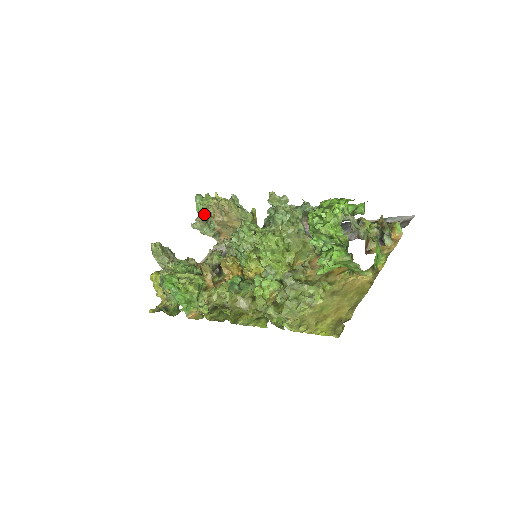
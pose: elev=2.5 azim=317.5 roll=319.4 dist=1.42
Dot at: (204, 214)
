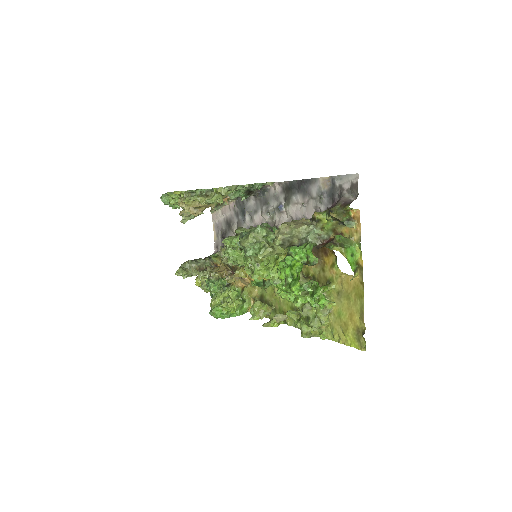
Dot at: occluded
